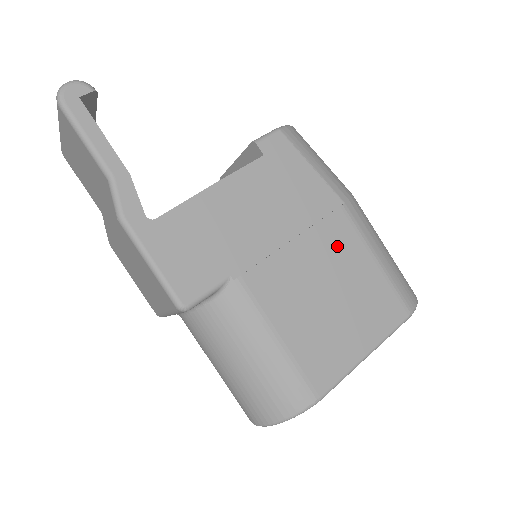
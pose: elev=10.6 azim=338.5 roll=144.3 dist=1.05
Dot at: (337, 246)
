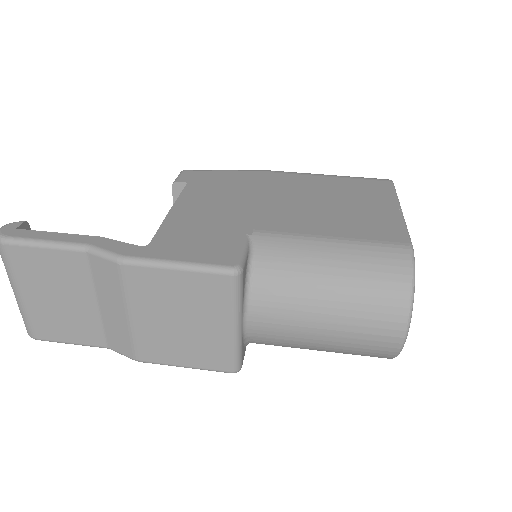
Dot at: (295, 185)
